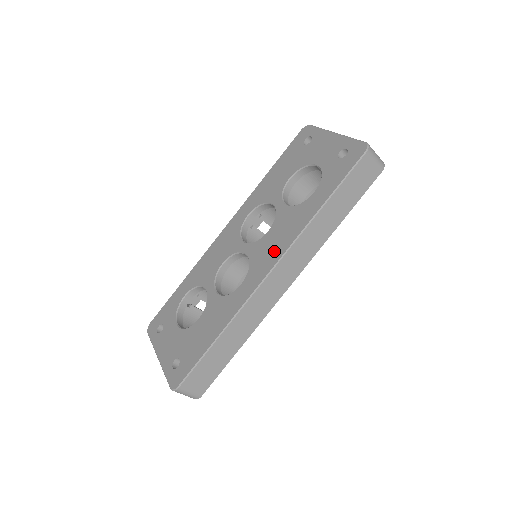
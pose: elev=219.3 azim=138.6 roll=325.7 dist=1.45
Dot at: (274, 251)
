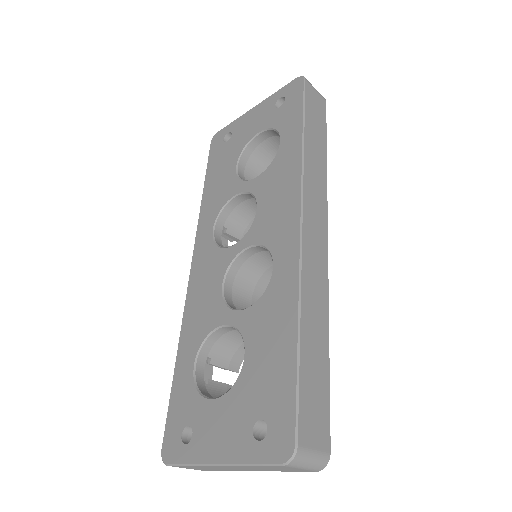
Dot at: (285, 206)
